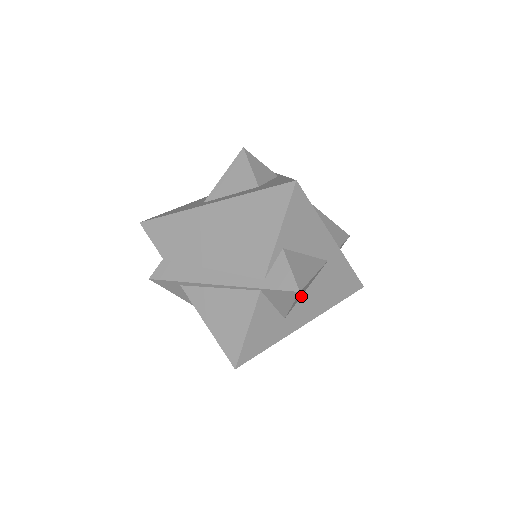
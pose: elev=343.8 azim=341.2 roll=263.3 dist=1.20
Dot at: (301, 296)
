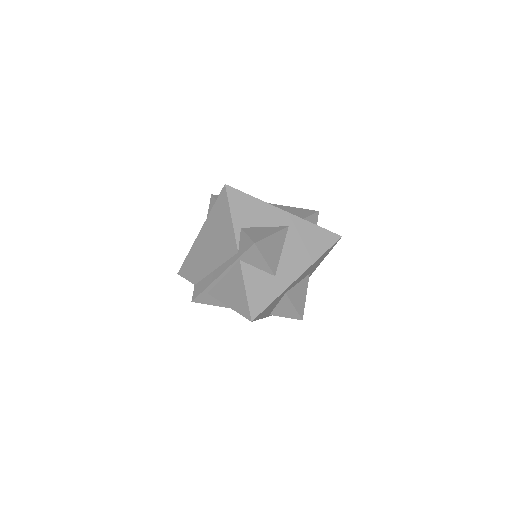
Dot at: (280, 257)
